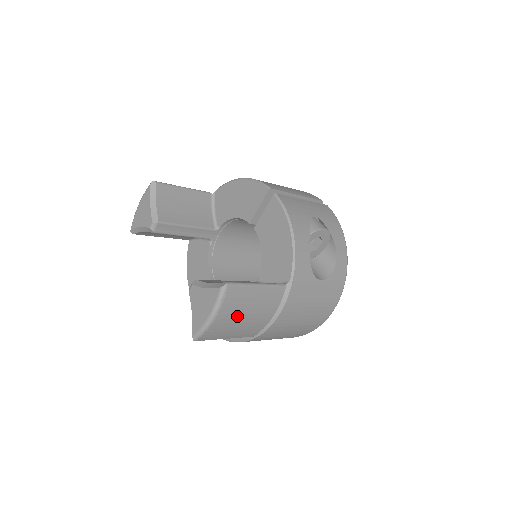
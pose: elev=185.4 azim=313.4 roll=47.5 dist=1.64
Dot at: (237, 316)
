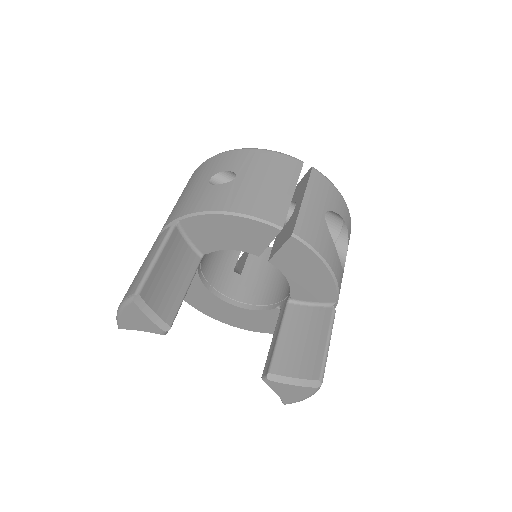
Dot at: occluded
